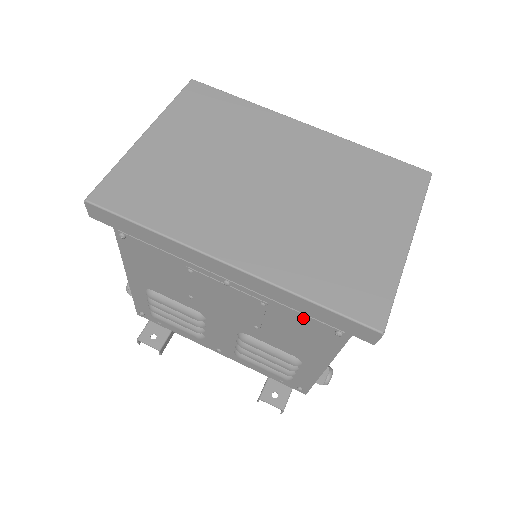
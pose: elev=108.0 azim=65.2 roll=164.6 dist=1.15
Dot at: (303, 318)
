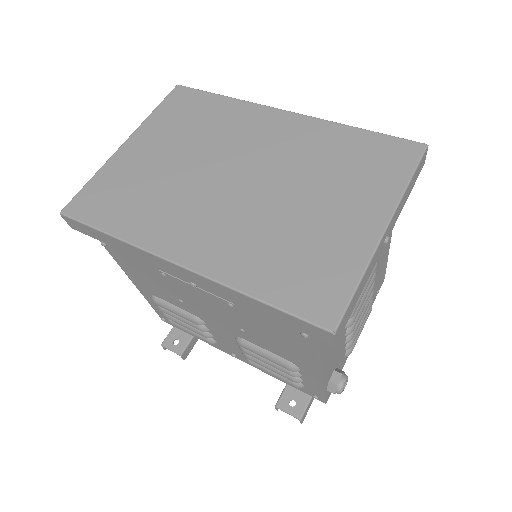
Dot at: (268, 318)
